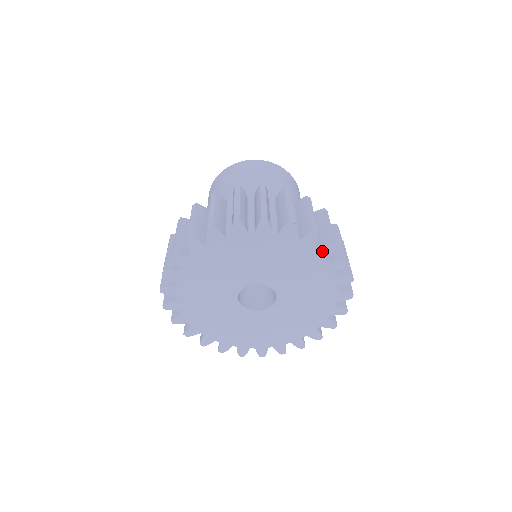
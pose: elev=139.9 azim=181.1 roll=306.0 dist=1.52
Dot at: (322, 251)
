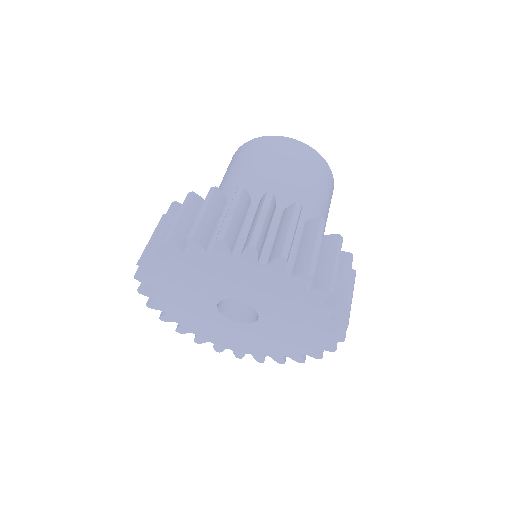
Dot at: (273, 265)
